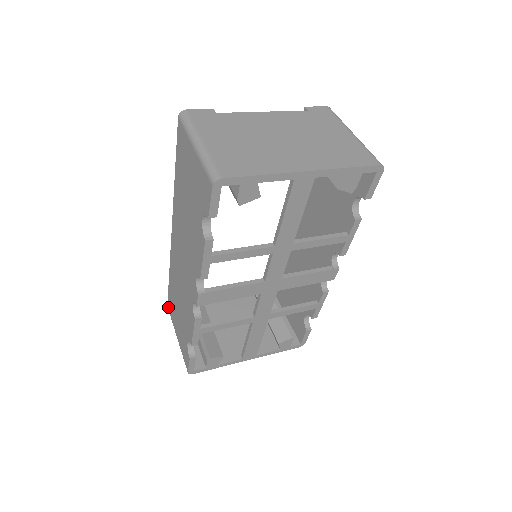
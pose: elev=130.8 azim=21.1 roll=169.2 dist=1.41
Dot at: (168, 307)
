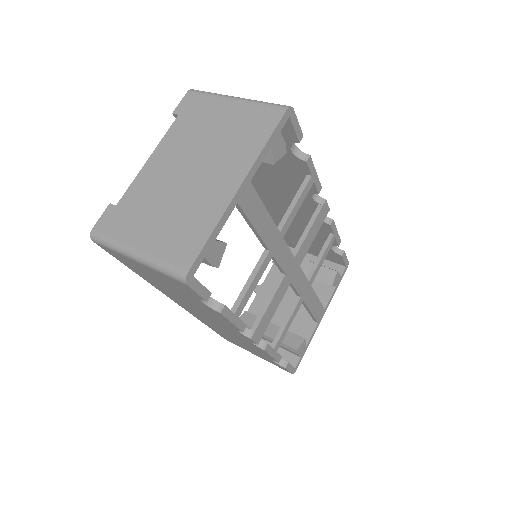
Dot at: occluded
